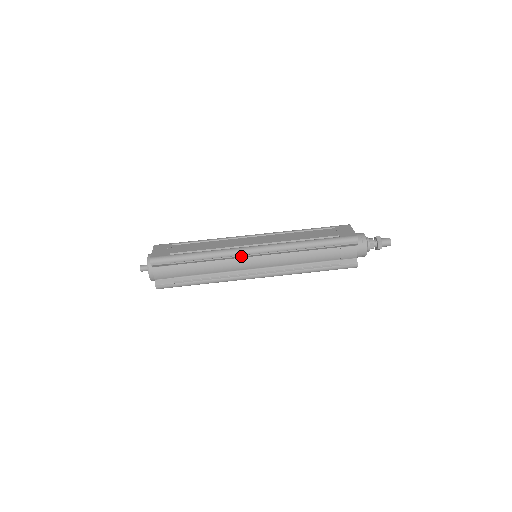
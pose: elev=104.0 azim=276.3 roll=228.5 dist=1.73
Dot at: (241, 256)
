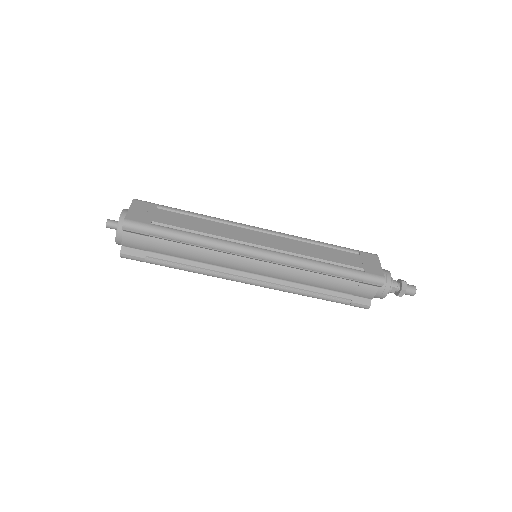
Dot at: (240, 255)
